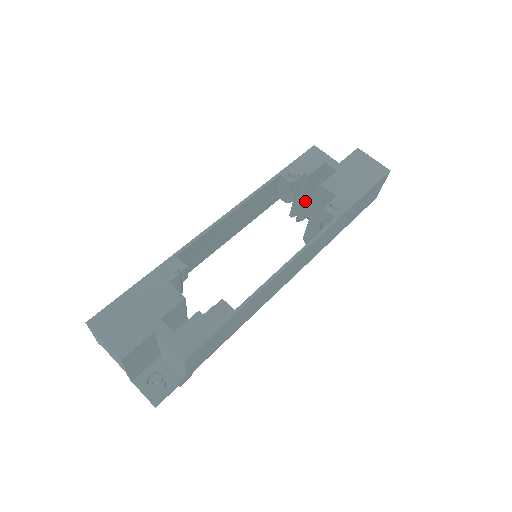
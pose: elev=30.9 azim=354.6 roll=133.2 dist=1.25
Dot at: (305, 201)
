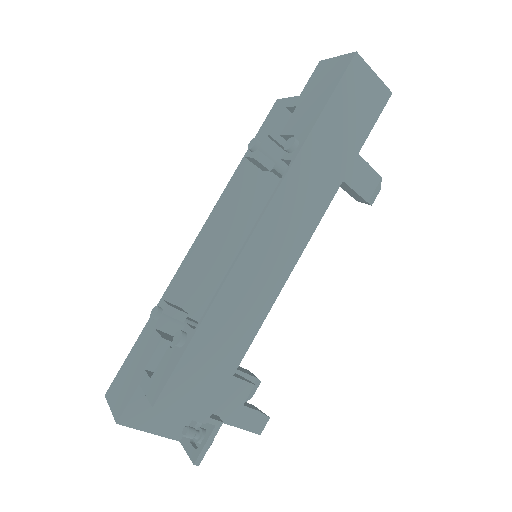
Dot at: occluded
